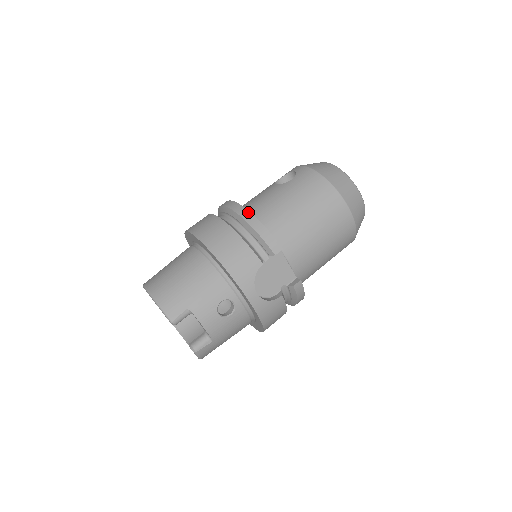
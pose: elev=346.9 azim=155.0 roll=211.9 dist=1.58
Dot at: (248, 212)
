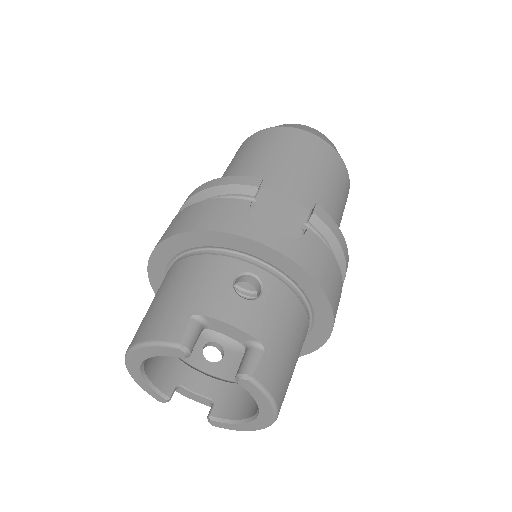
Dot at: (199, 187)
